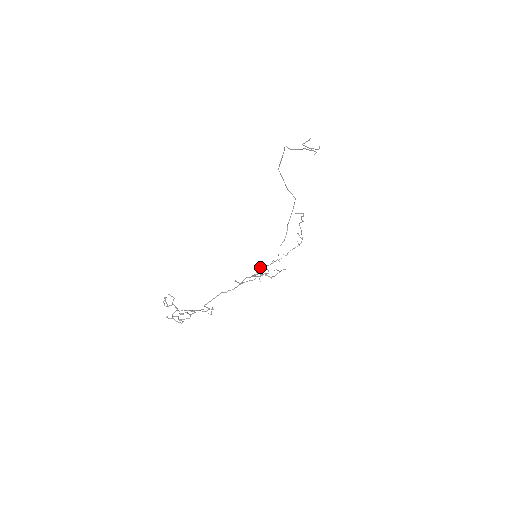
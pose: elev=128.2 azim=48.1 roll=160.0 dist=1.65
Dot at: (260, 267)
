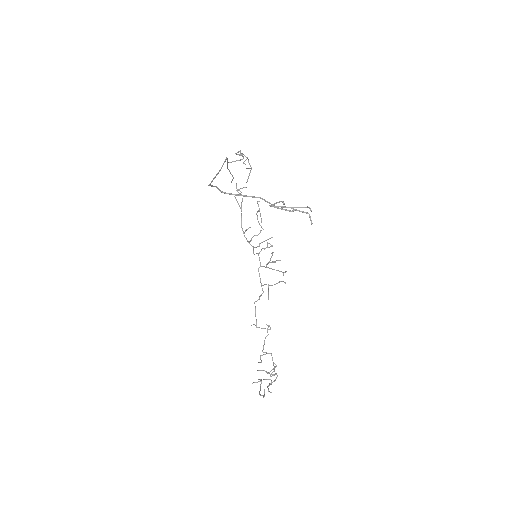
Dot at: occluded
